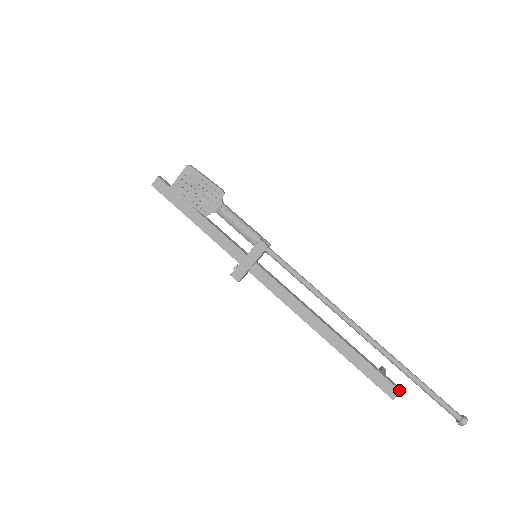
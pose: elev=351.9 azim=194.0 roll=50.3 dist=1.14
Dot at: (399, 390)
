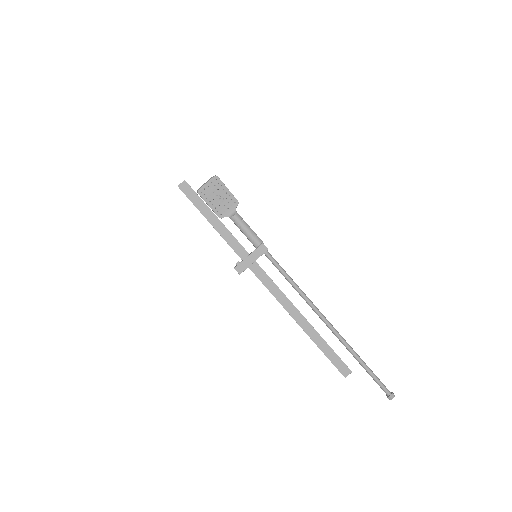
Dot at: (350, 370)
